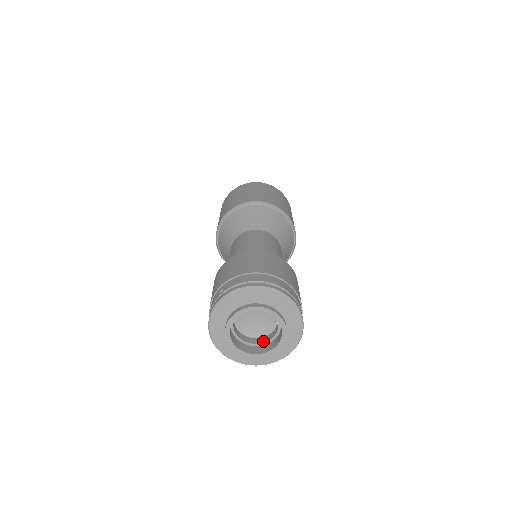
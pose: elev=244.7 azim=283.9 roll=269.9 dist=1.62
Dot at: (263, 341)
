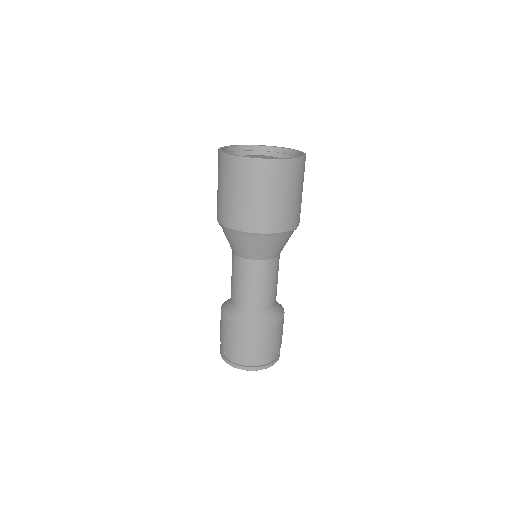
Dot at: occluded
